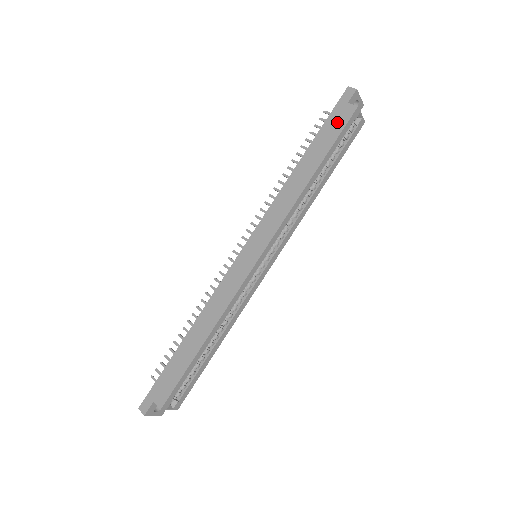
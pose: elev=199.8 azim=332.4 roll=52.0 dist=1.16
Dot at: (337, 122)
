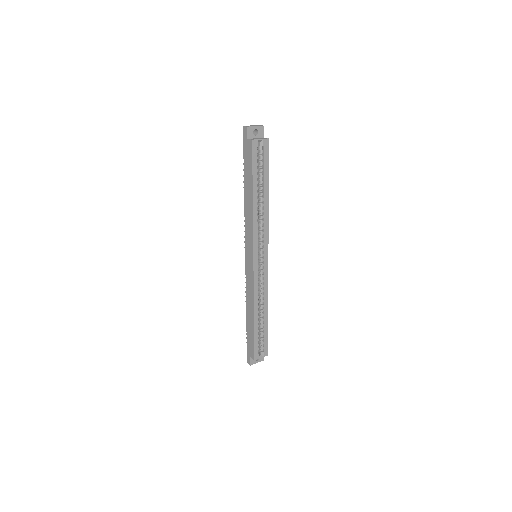
Dot at: (248, 155)
